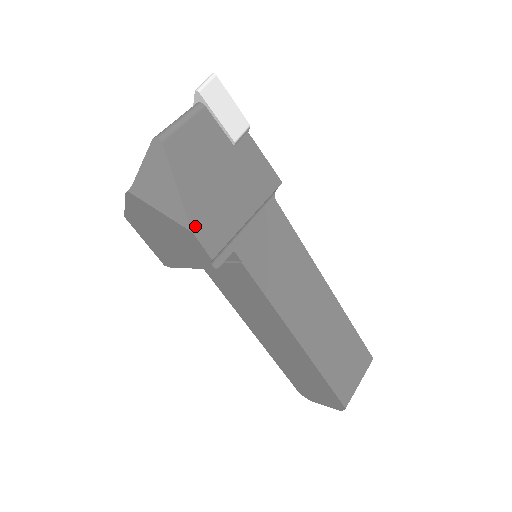
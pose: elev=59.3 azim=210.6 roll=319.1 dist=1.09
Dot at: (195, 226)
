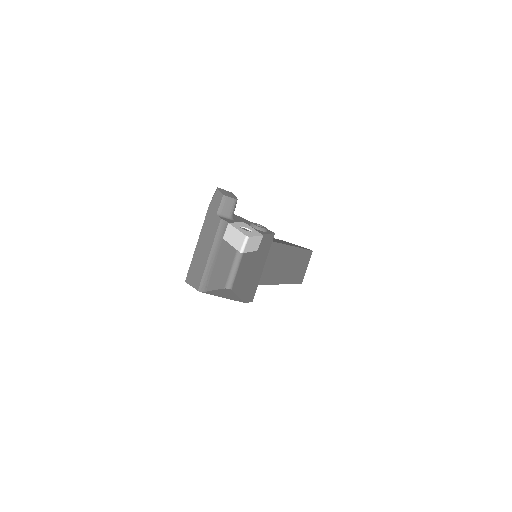
Dot at: (246, 300)
